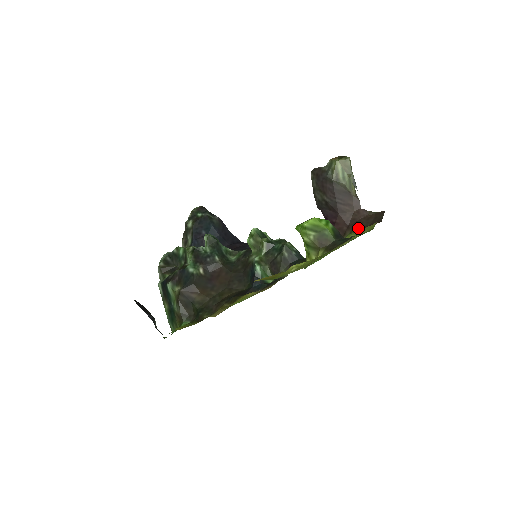
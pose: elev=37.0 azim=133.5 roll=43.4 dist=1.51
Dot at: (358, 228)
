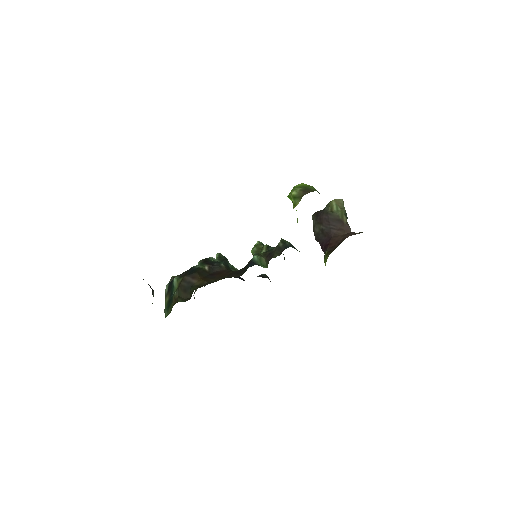
Dot at: occluded
